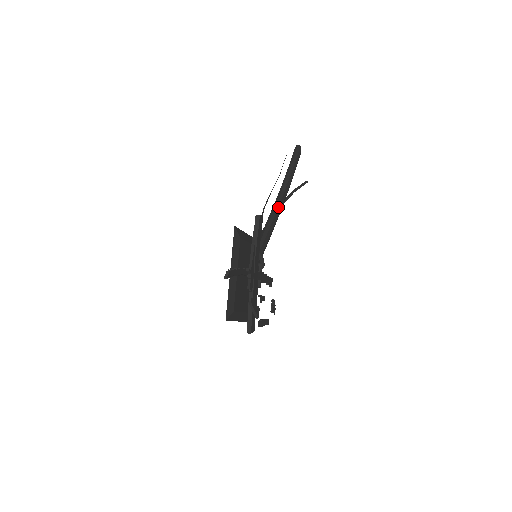
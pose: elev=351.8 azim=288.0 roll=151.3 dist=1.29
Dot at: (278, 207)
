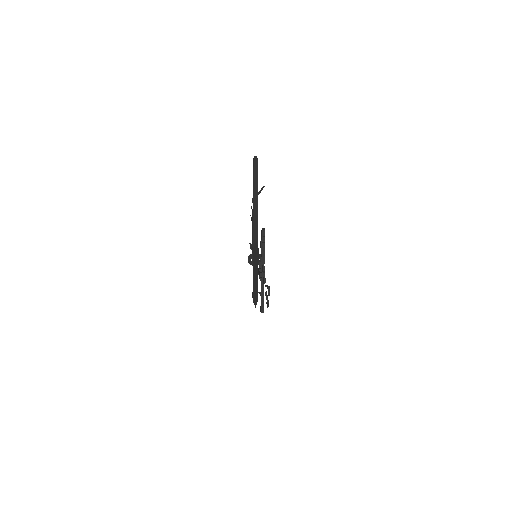
Dot at: (257, 214)
